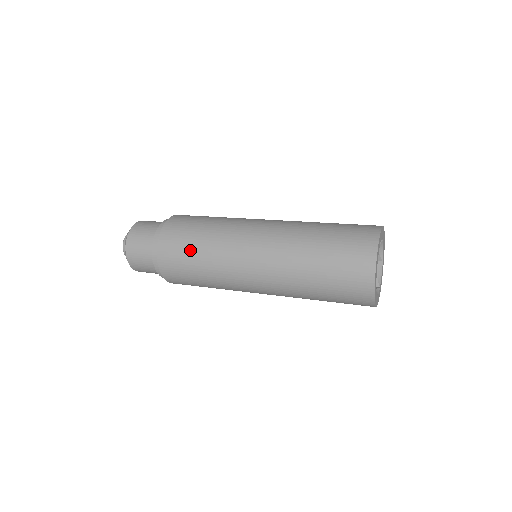
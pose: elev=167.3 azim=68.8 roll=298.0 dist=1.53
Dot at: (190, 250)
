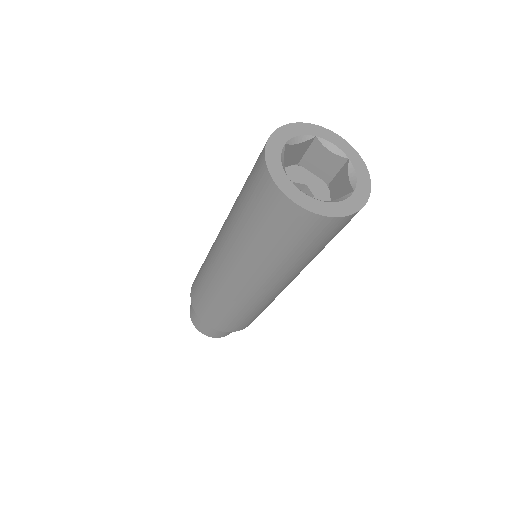
Dot at: (200, 289)
